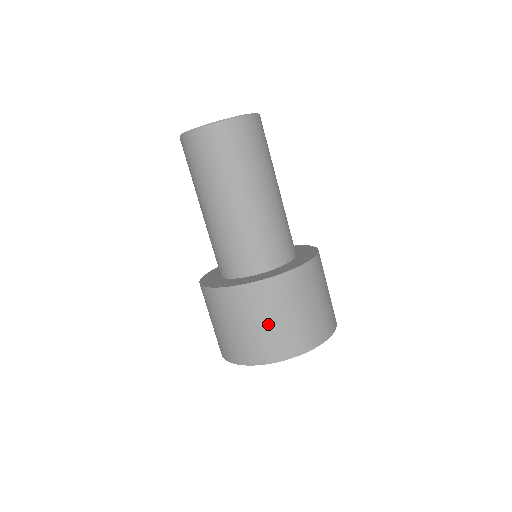
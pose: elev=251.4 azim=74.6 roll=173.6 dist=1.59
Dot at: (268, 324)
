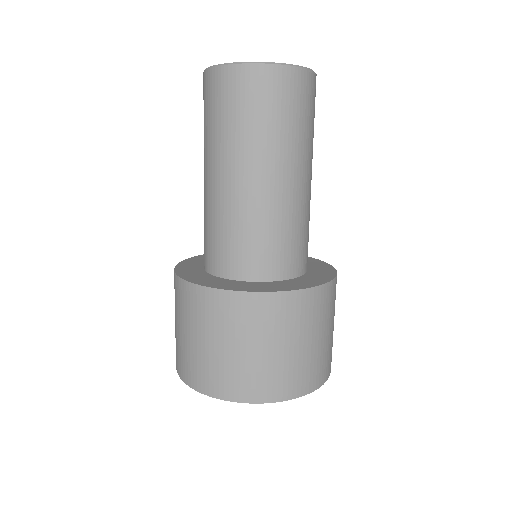
Dot at: (252, 351)
